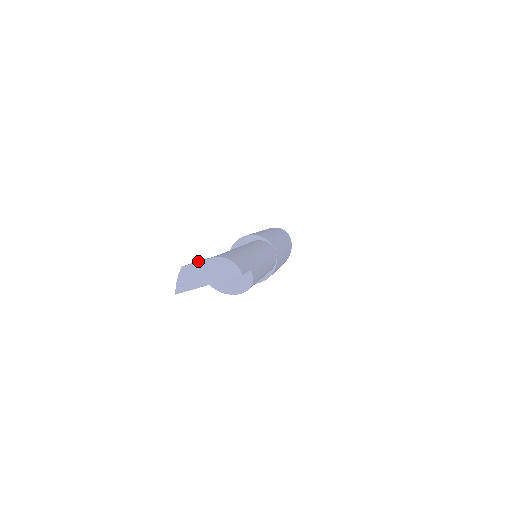
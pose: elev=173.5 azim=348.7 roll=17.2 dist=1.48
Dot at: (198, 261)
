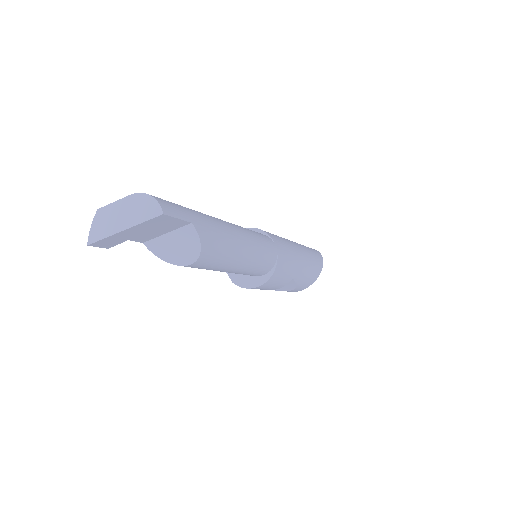
Dot at: (119, 203)
